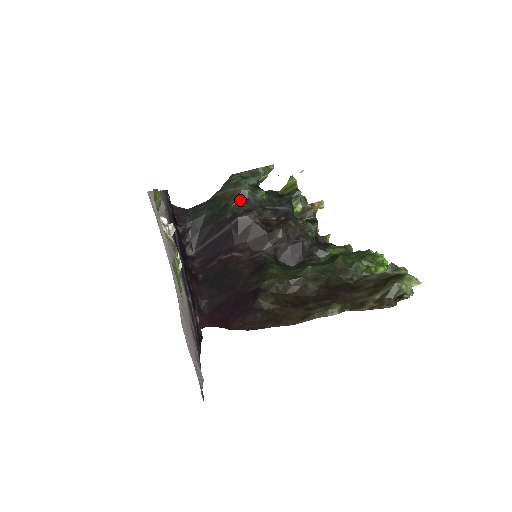
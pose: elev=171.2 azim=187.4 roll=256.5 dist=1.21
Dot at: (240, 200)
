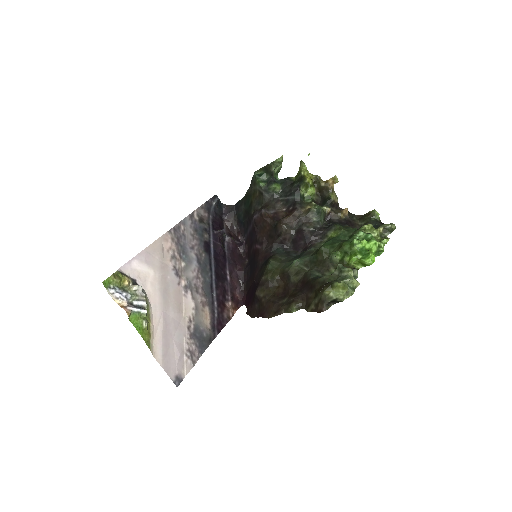
Dot at: (258, 197)
